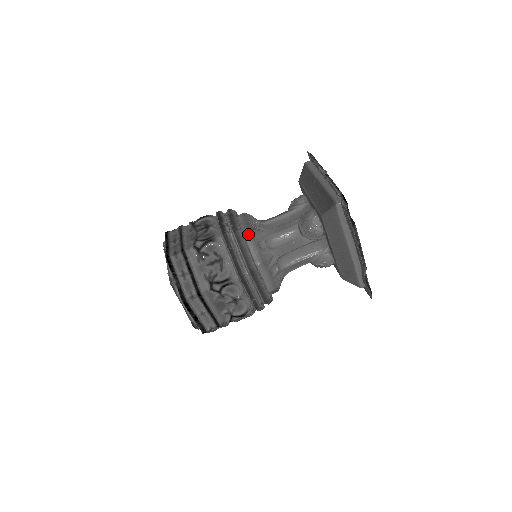
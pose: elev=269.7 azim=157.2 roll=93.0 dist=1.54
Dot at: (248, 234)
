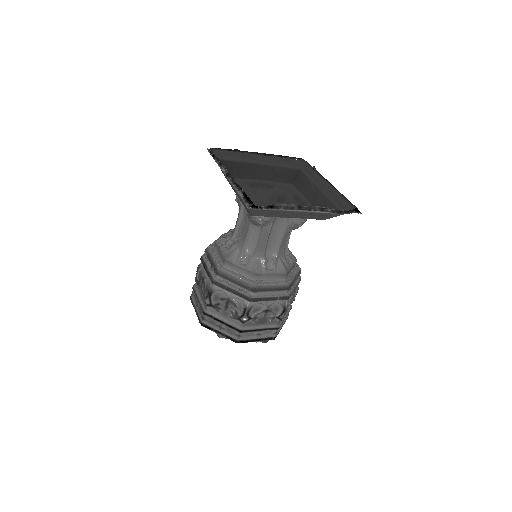
Dot at: (227, 265)
